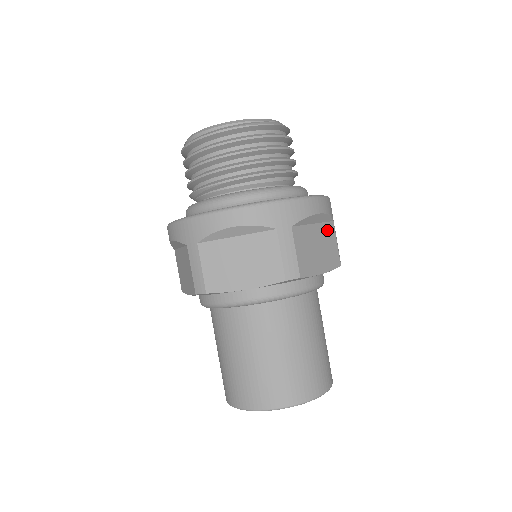
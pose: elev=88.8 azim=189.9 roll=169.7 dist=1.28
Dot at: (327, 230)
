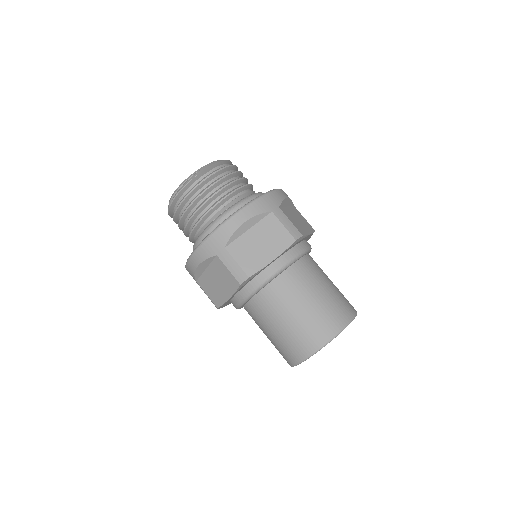
Dot at: (267, 224)
